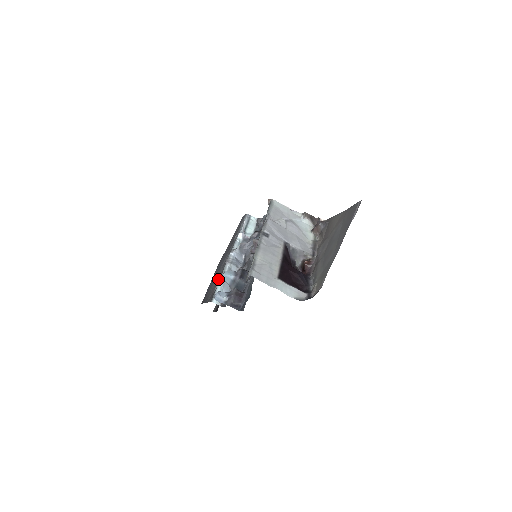
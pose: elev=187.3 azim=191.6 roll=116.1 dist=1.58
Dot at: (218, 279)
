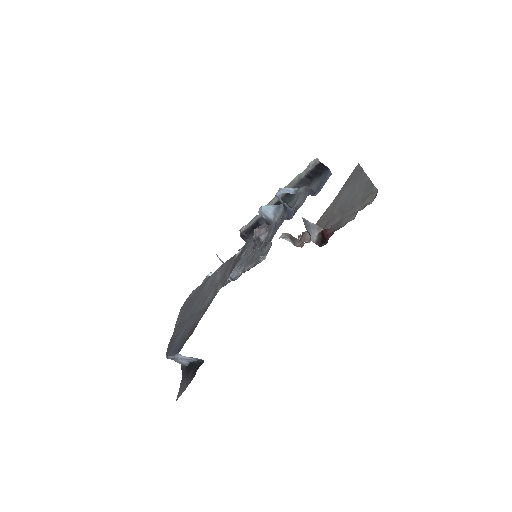
Dot at: (226, 266)
